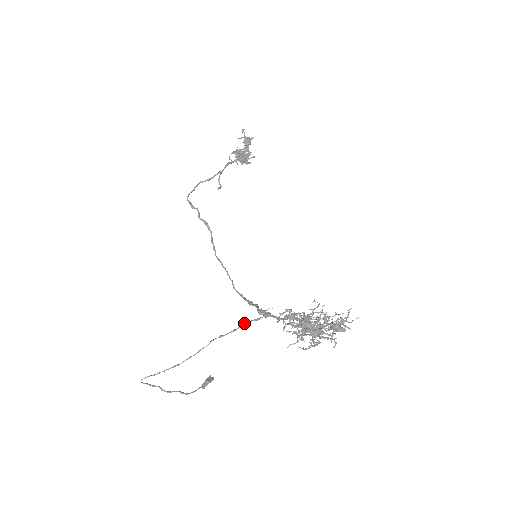
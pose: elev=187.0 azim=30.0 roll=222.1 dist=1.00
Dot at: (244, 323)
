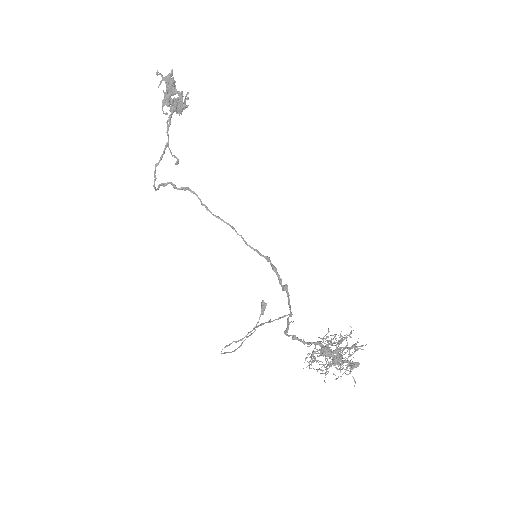
Dot at: (275, 319)
